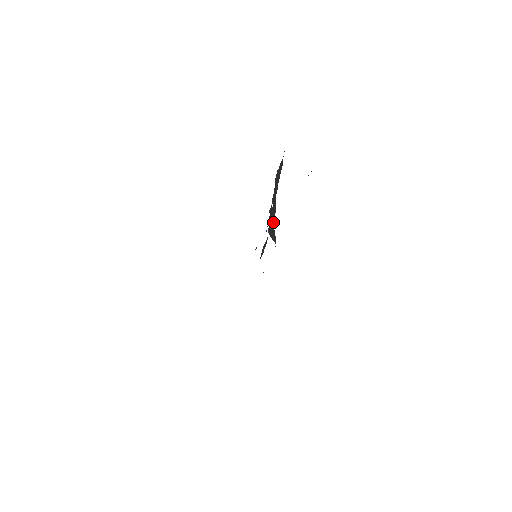
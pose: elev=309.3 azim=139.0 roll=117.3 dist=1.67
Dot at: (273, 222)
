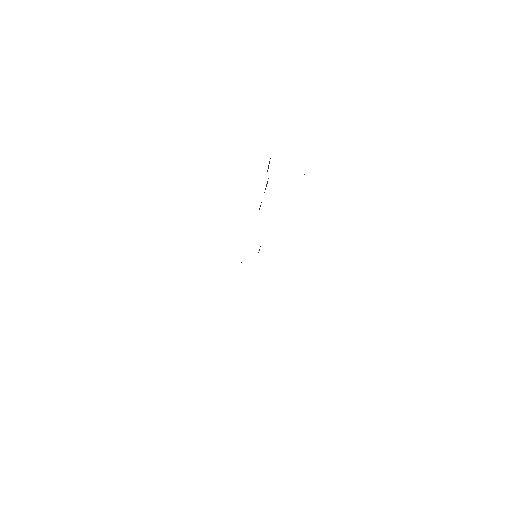
Dot at: occluded
